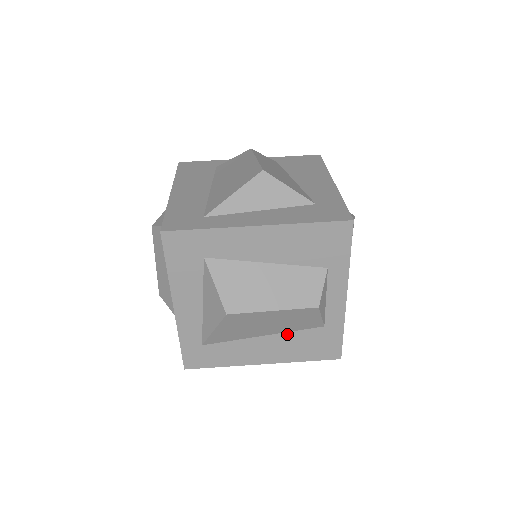
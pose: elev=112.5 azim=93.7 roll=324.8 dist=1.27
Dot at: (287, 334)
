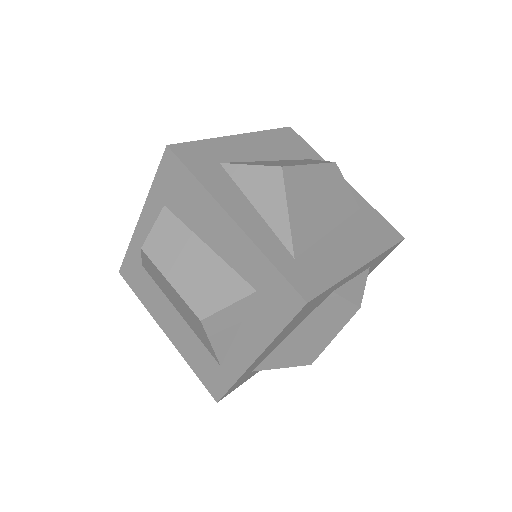
Dot at: (345, 224)
